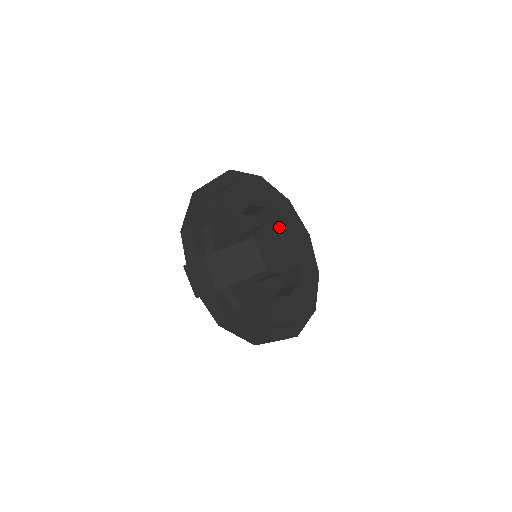
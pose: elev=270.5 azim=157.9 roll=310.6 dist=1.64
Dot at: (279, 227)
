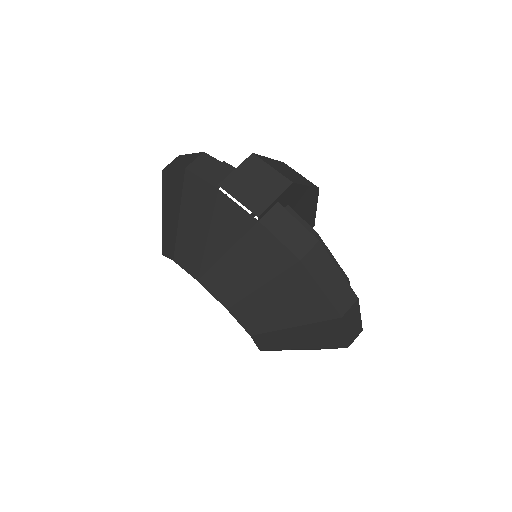
Dot at: occluded
